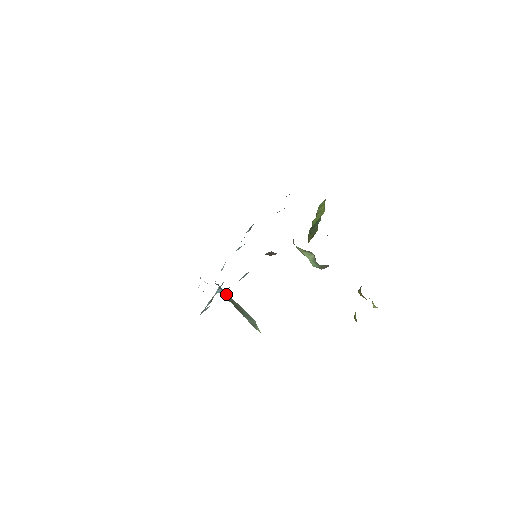
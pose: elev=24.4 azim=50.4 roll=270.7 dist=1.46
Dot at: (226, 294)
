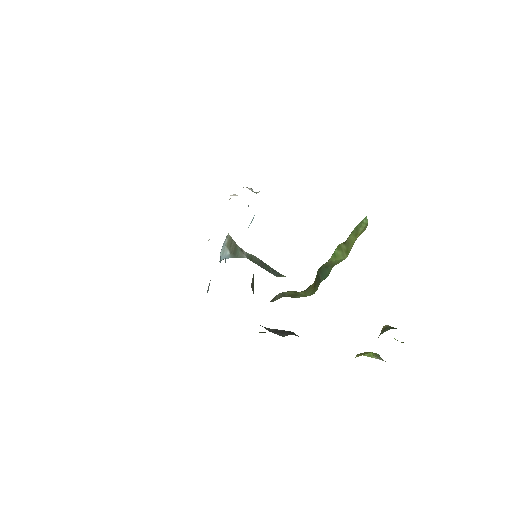
Dot at: (237, 257)
